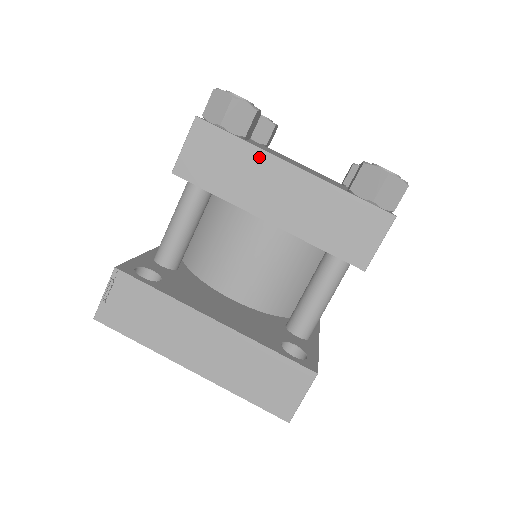
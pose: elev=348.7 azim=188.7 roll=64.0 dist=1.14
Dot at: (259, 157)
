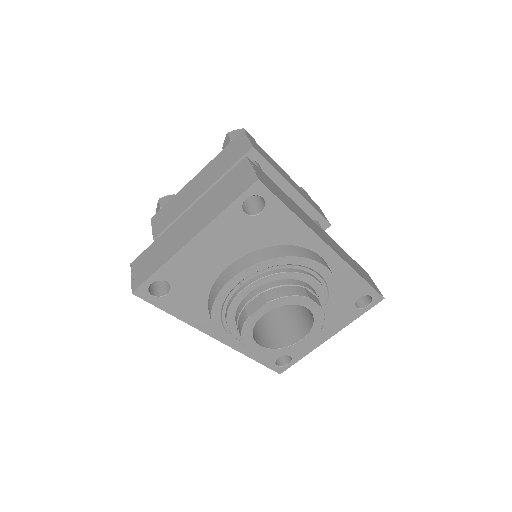
Dot at: (181, 193)
